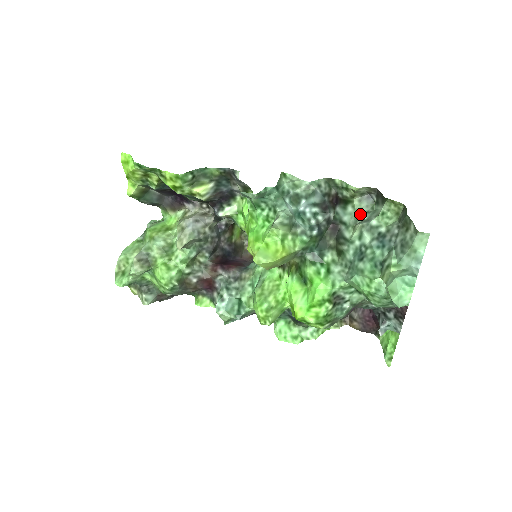
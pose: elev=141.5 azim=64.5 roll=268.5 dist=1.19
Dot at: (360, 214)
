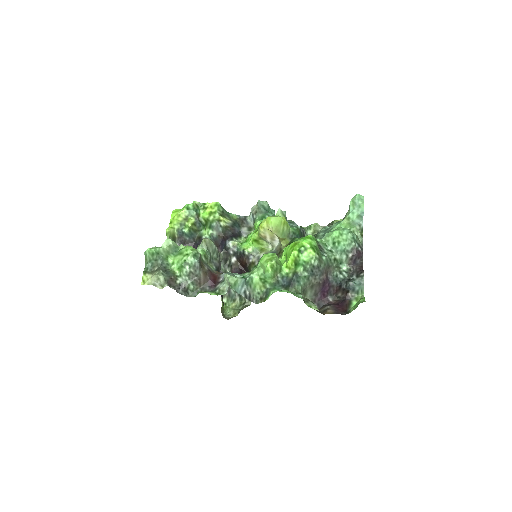
Dot at: occluded
